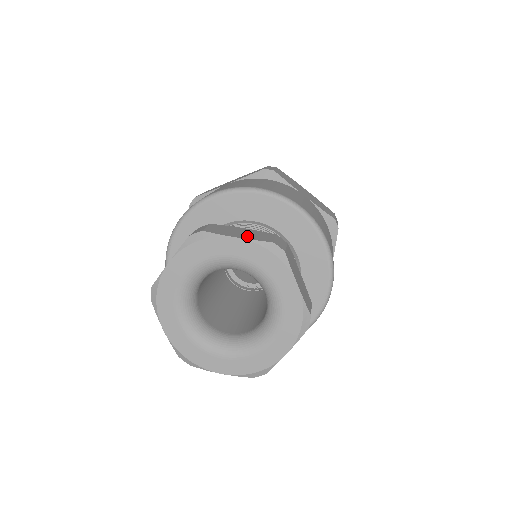
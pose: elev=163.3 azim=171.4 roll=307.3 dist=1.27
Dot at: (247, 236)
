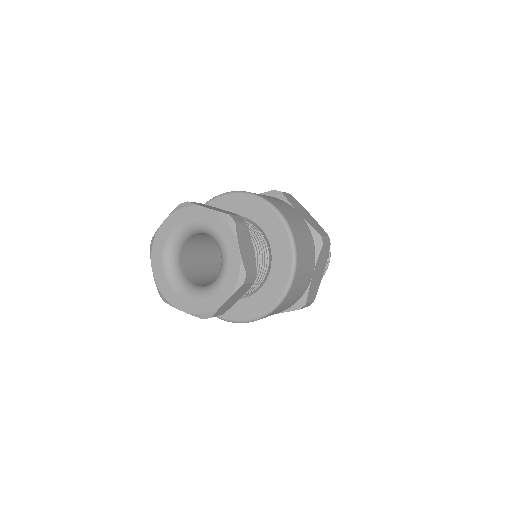
Dot at: occluded
